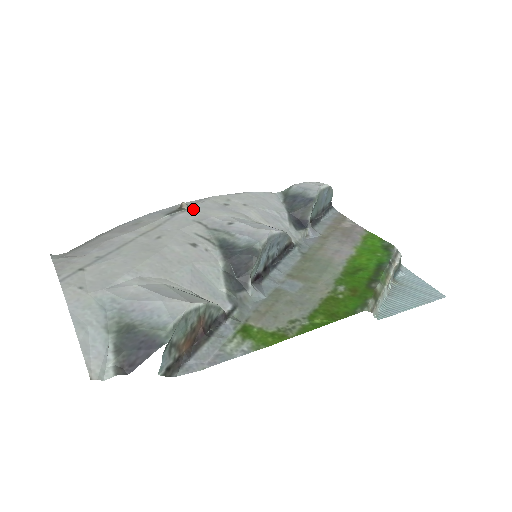
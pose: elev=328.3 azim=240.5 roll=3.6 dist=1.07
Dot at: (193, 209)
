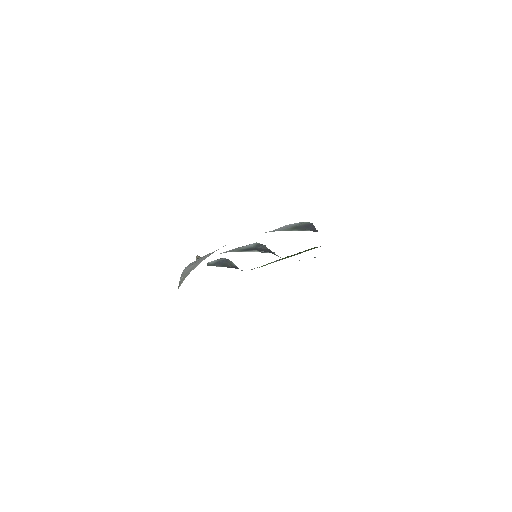
Dot at: occluded
